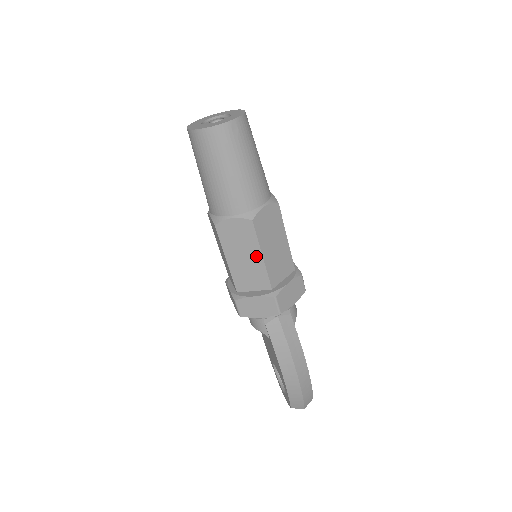
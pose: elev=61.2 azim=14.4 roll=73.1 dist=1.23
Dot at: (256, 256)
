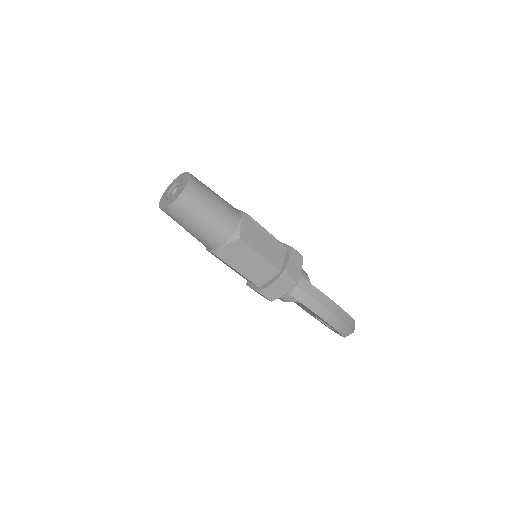
Dot at: (256, 258)
